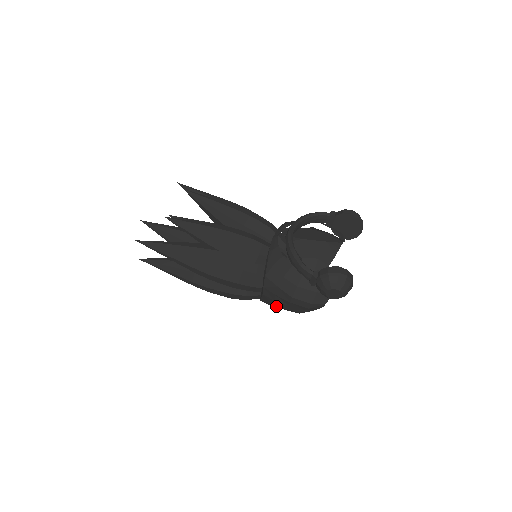
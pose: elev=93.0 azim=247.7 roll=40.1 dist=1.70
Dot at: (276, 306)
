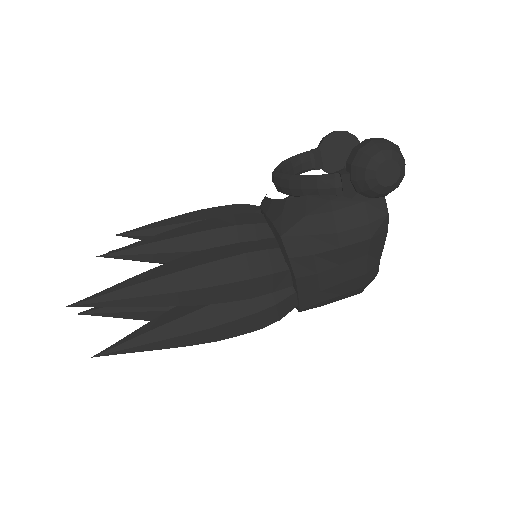
Dot at: (326, 294)
